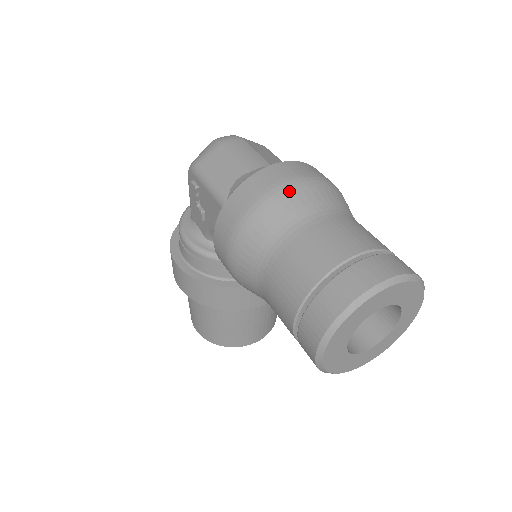
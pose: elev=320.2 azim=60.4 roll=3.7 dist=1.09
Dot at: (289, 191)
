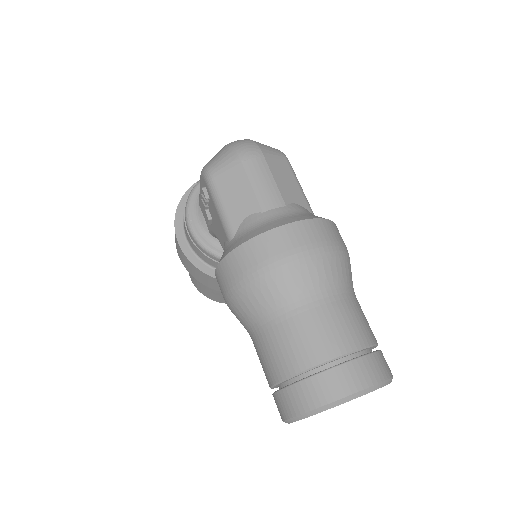
Dot at: (294, 266)
